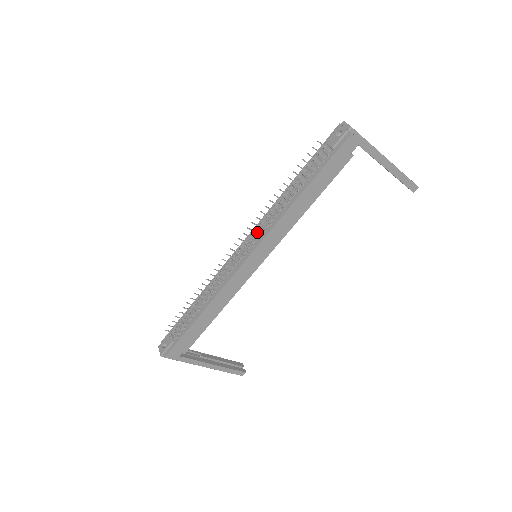
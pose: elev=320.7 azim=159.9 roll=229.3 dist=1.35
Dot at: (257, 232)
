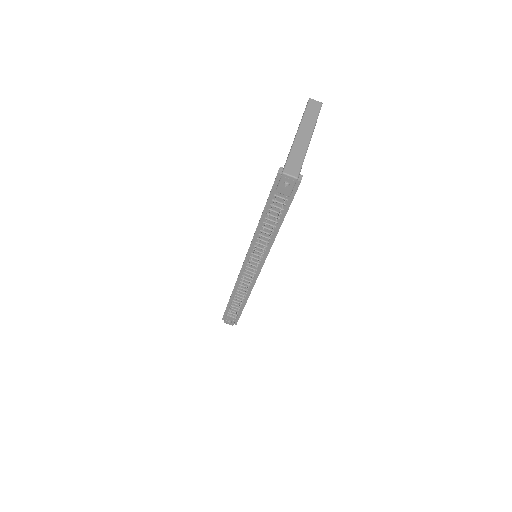
Dot at: (254, 255)
